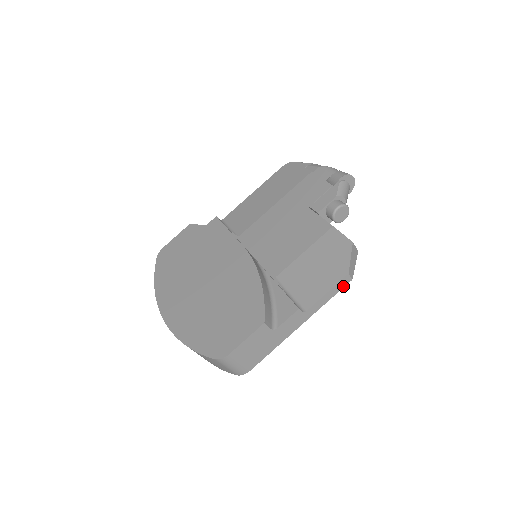
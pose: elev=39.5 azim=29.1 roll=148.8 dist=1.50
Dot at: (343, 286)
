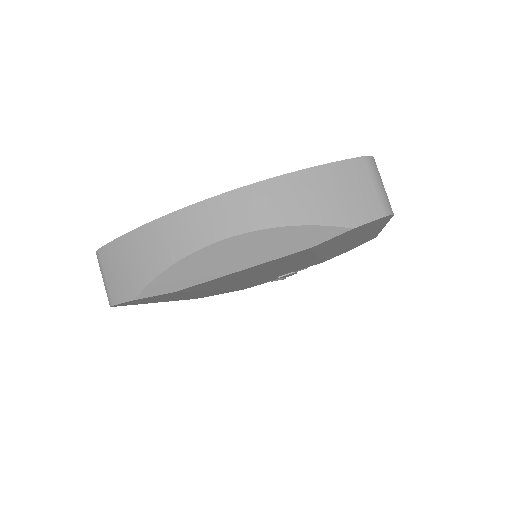
Dot at: occluded
